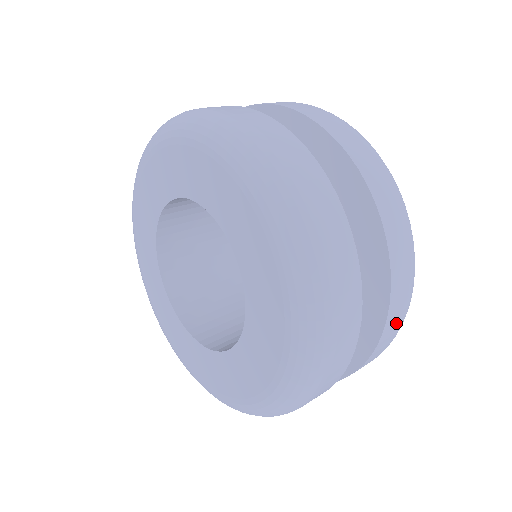
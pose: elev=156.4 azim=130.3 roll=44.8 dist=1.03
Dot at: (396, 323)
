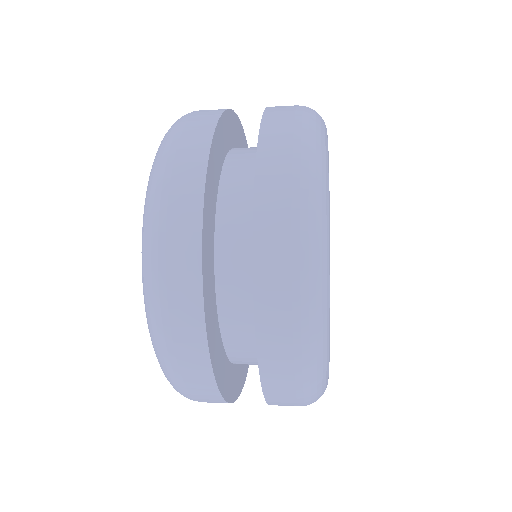
Dot at: (283, 133)
